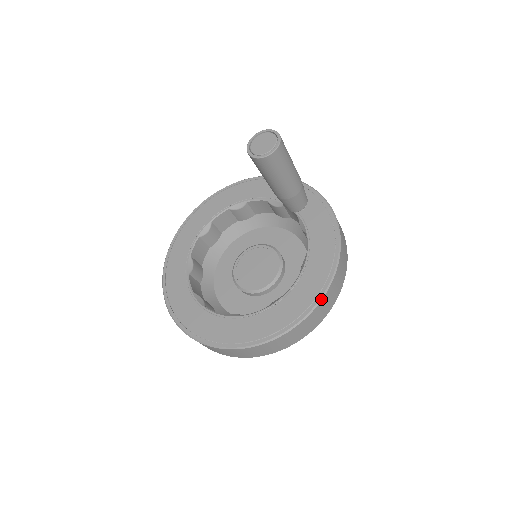
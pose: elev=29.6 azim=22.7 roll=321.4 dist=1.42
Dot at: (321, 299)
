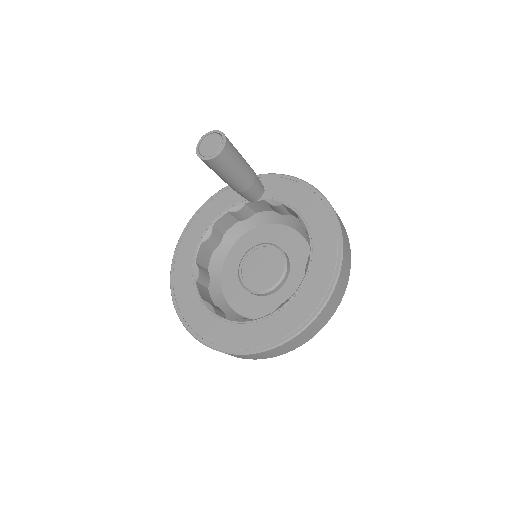
Dot at: (341, 231)
